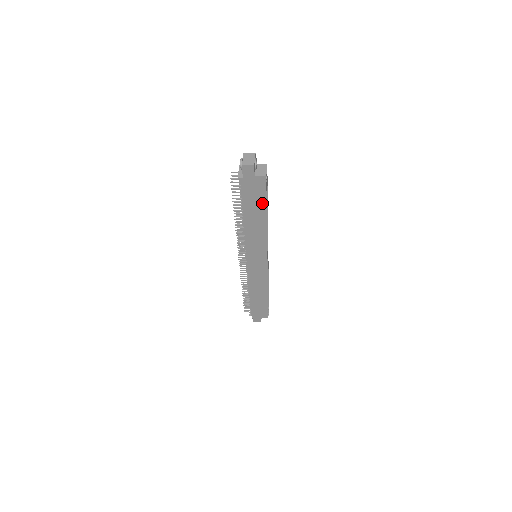
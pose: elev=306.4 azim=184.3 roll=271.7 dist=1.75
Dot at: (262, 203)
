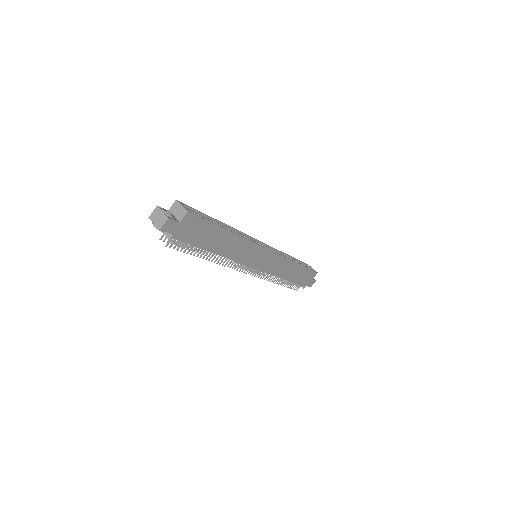
Dot at: (211, 228)
